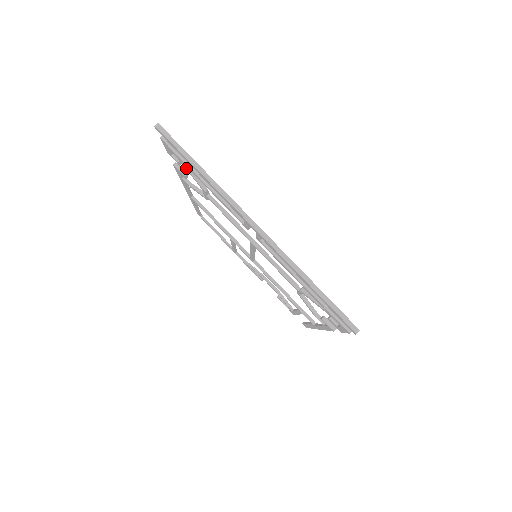
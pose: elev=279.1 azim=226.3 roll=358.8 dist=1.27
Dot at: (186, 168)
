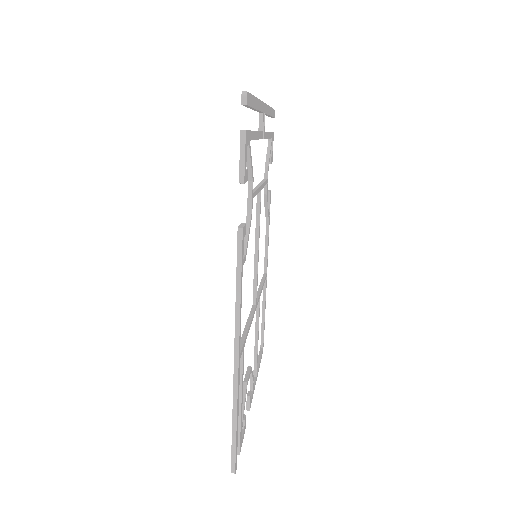
Dot at: (268, 146)
